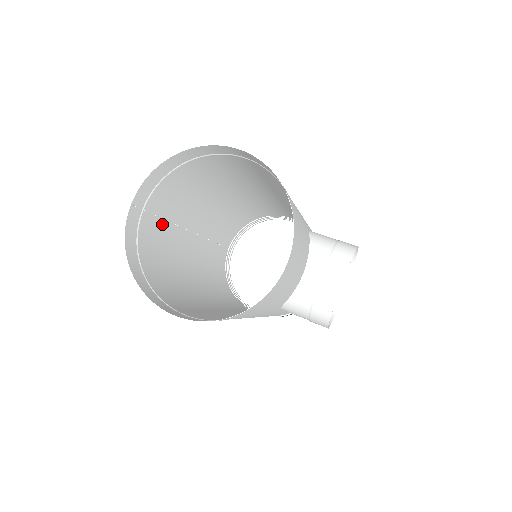
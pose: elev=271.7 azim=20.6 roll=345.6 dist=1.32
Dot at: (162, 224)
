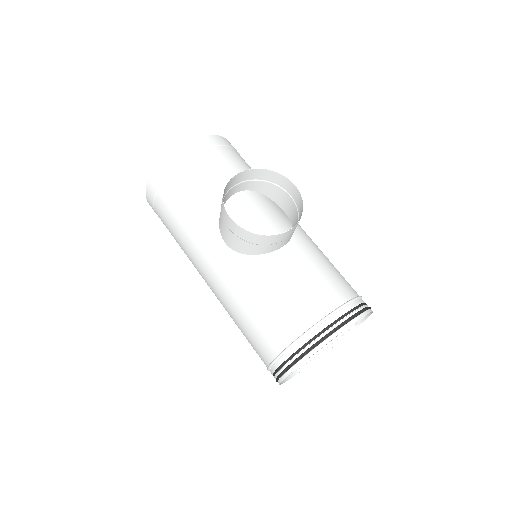
Dot at: occluded
